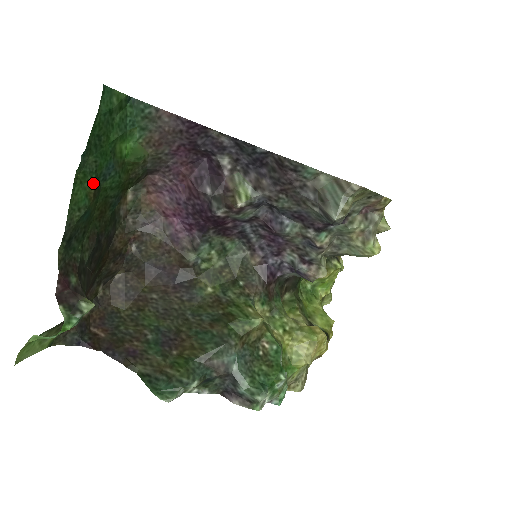
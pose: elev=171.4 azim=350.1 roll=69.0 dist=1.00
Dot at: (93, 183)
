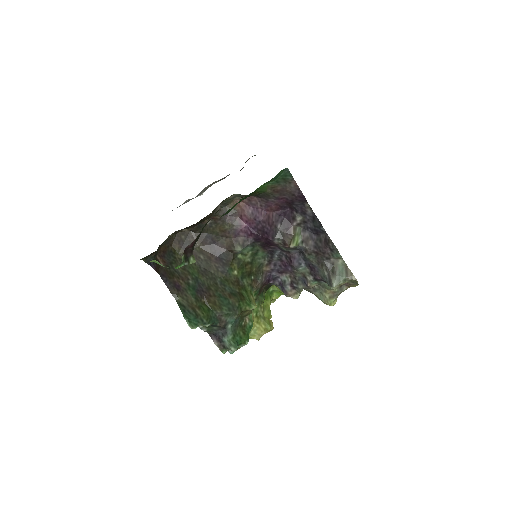
Dot at: occluded
